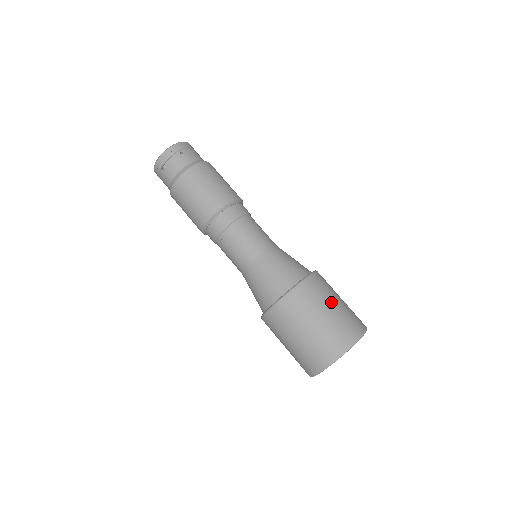
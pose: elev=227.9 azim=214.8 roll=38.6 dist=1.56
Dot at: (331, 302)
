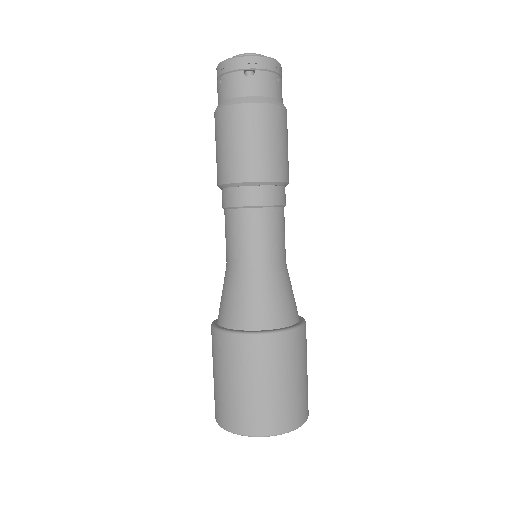
Dot at: occluded
